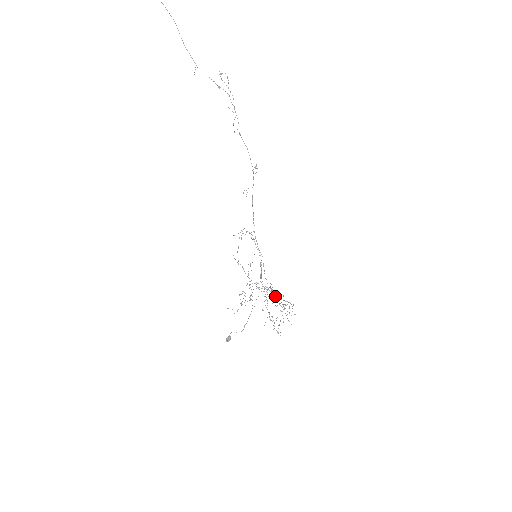
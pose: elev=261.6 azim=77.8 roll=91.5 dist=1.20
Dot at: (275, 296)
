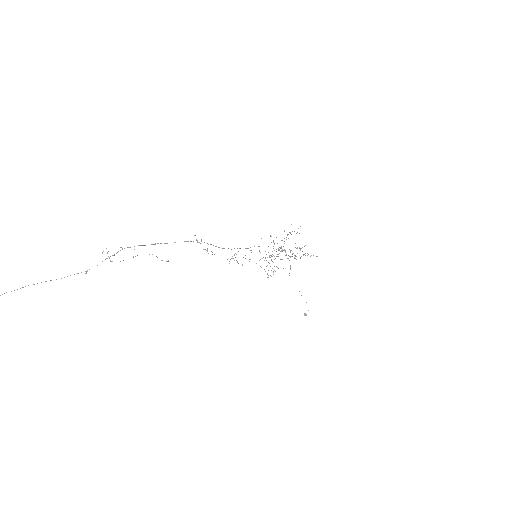
Dot at: (282, 240)
